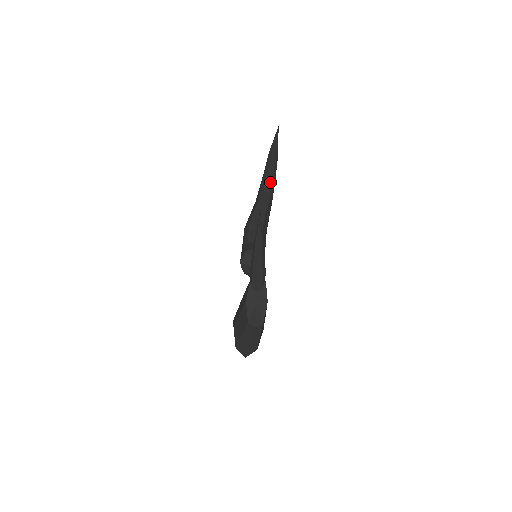
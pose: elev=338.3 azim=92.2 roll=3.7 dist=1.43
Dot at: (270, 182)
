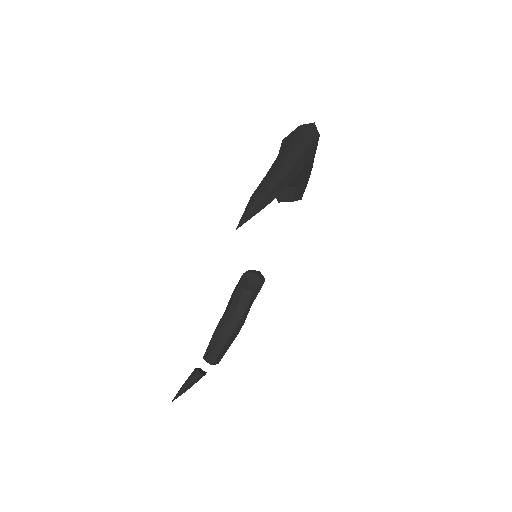
Dot at: occluded
